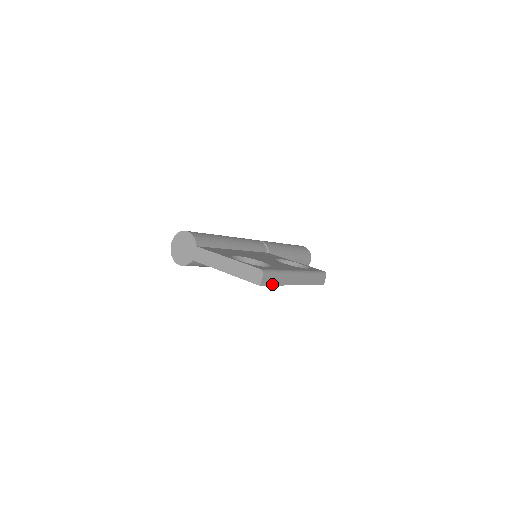
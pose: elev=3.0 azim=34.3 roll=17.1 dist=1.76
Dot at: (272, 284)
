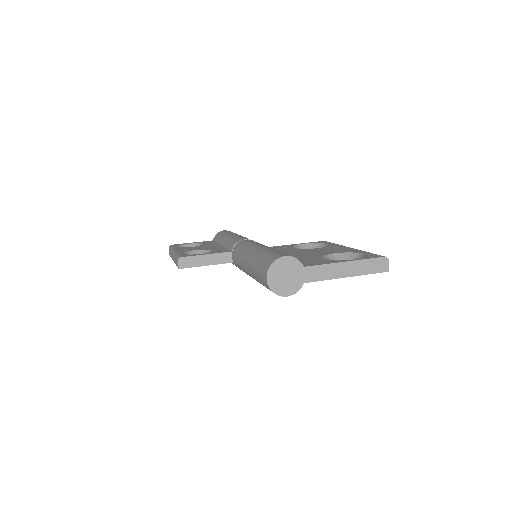
Dot at: occluded
